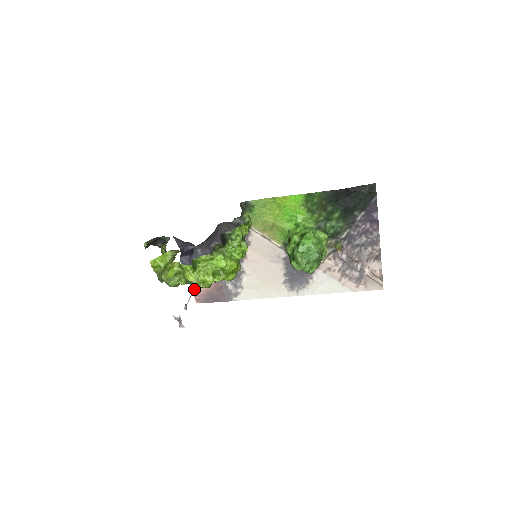
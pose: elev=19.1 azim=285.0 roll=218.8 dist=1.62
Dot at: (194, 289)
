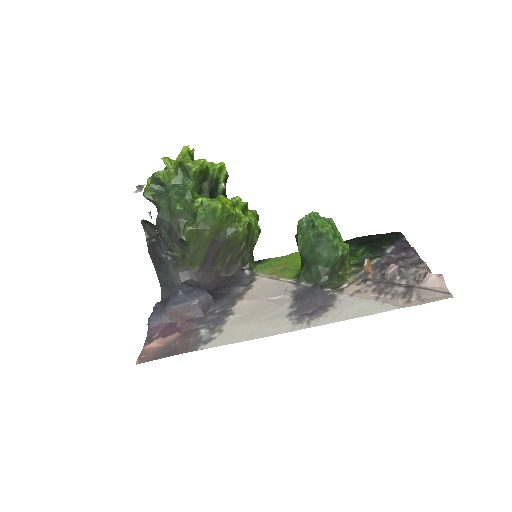
Dot at: occluded
